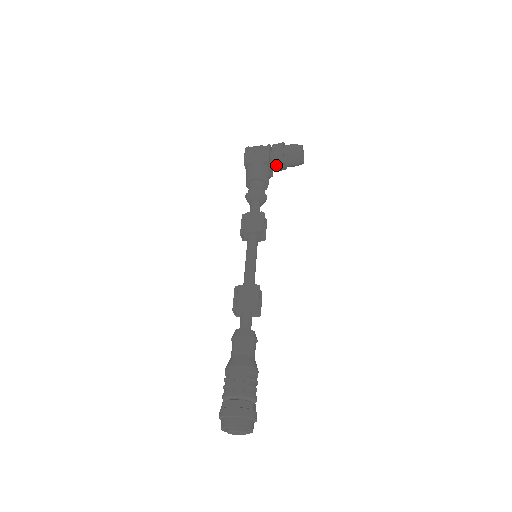
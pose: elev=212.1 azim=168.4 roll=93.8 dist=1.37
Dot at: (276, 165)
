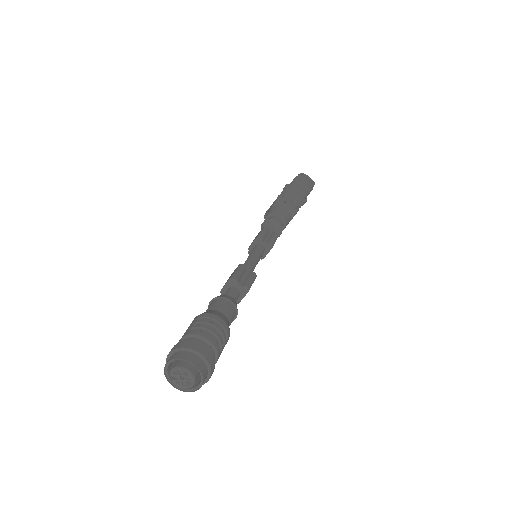
Dot at: (289, 202)
